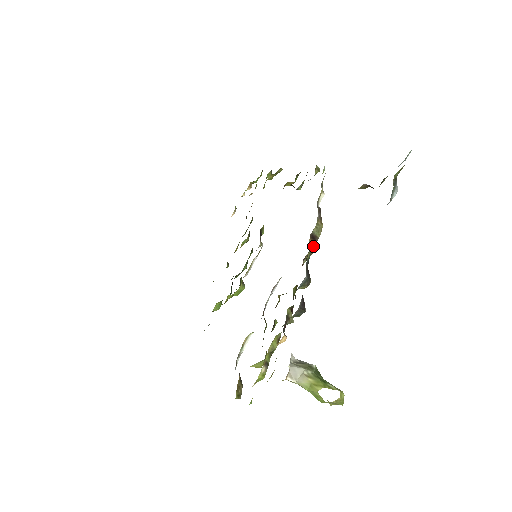
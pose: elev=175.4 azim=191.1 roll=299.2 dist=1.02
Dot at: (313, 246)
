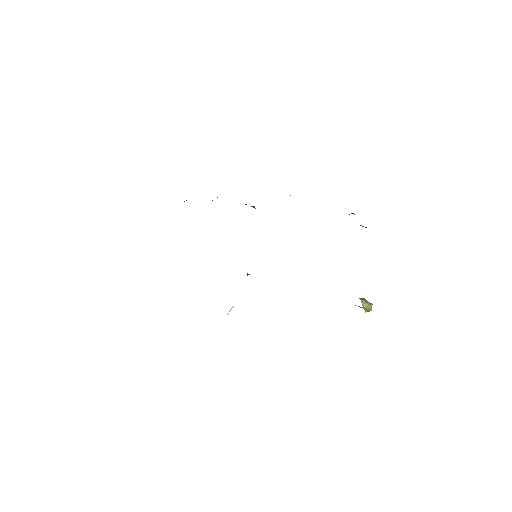
Dot at: occluded
